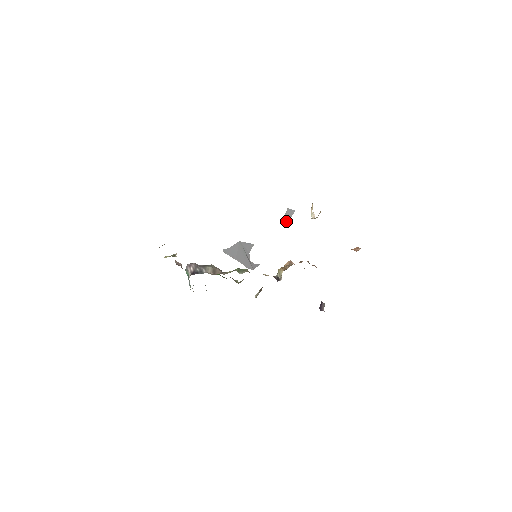
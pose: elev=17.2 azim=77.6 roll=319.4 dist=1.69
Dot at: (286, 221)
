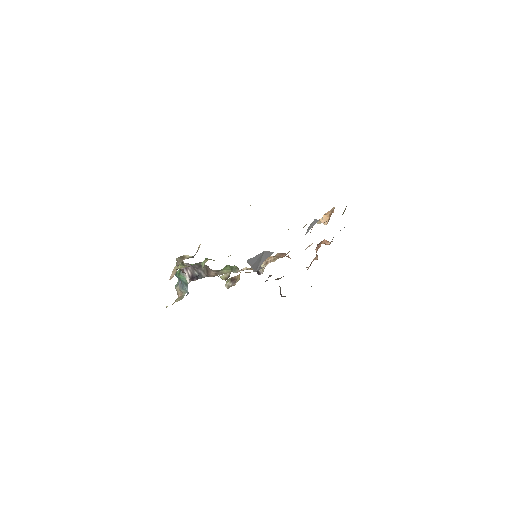
Dot at: (308, 230)
